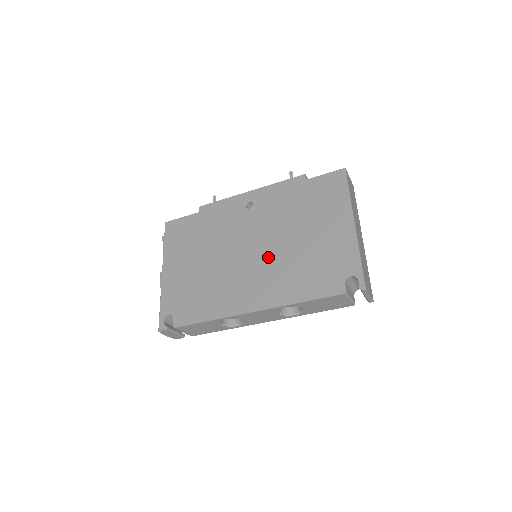
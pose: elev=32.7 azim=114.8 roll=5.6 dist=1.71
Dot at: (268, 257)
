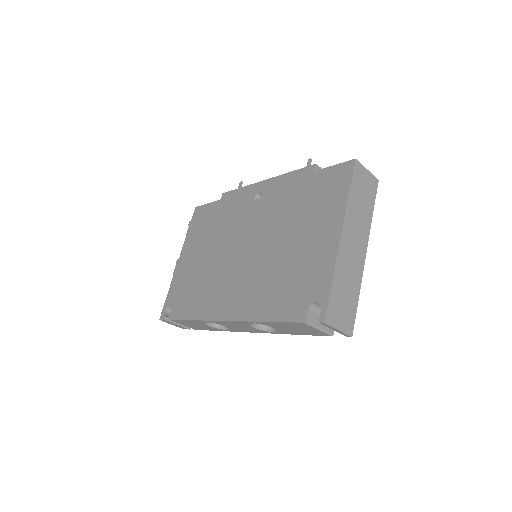
Dot at: (254, 261)
